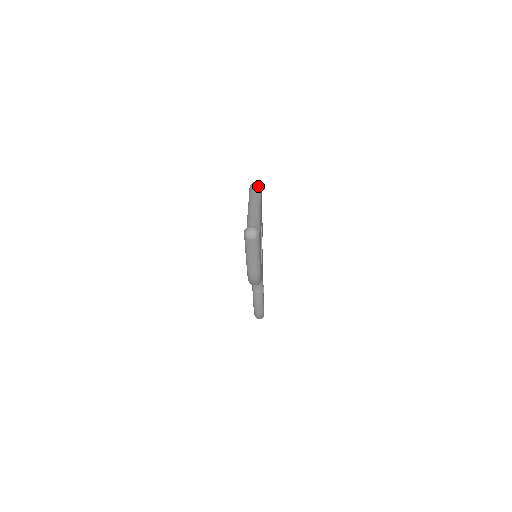
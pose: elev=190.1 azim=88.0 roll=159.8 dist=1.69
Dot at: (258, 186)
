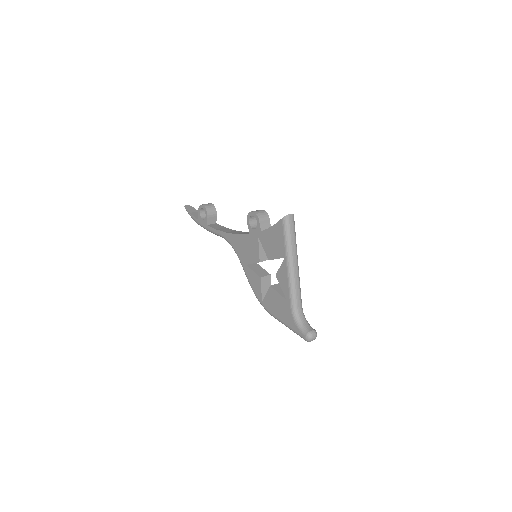
Dot at: (294, 222)
